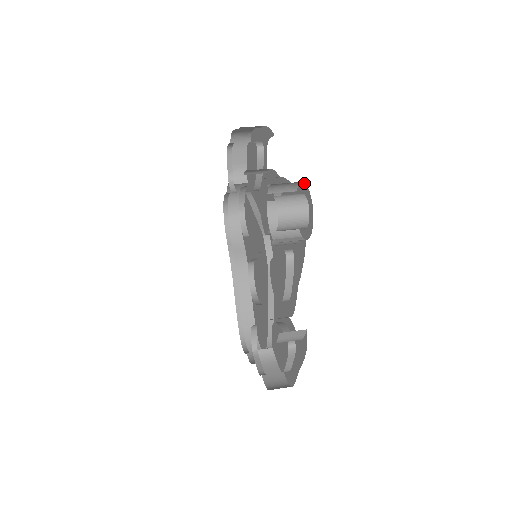
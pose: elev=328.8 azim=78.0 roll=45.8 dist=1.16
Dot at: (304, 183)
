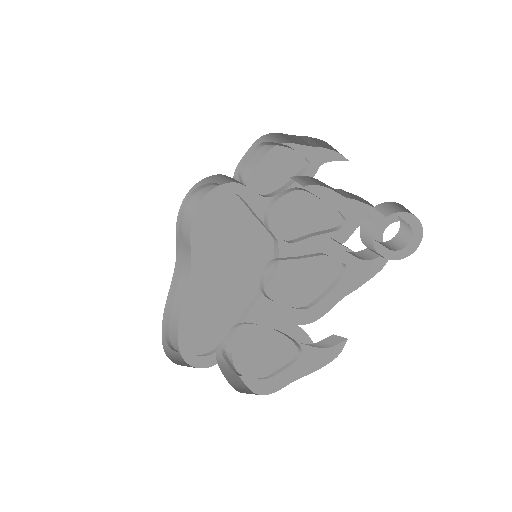
Dot at: (411, 214)
